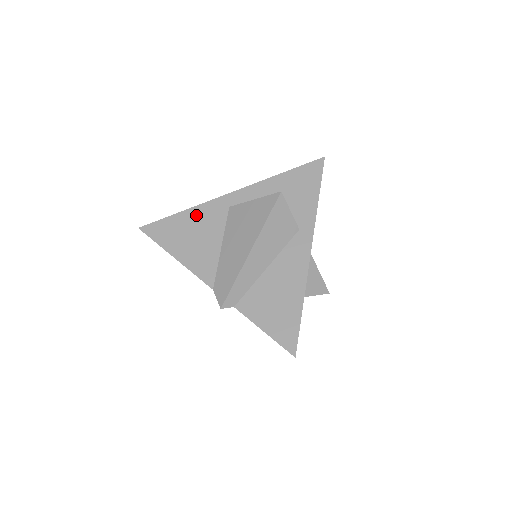
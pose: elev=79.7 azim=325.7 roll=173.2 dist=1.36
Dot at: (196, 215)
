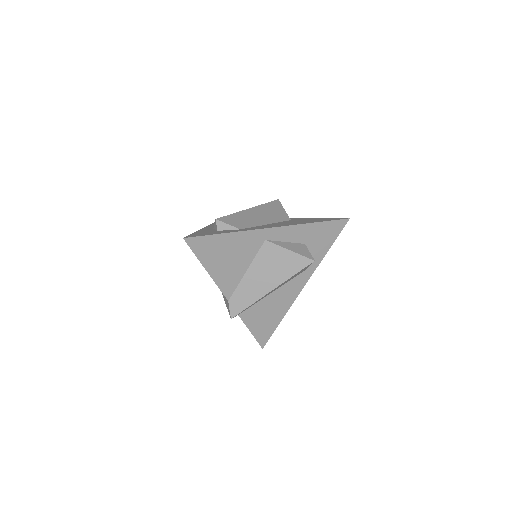
Dot at: (237, 240)
